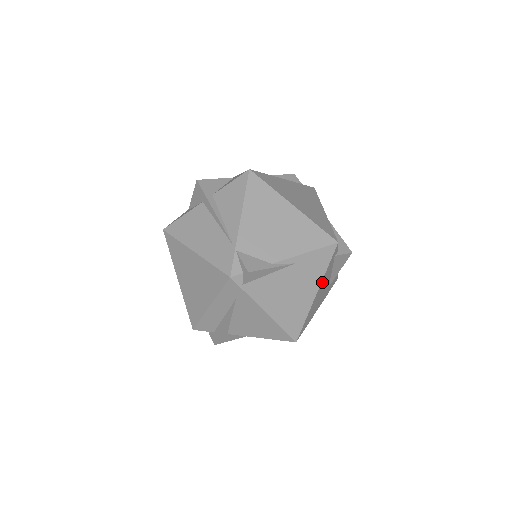
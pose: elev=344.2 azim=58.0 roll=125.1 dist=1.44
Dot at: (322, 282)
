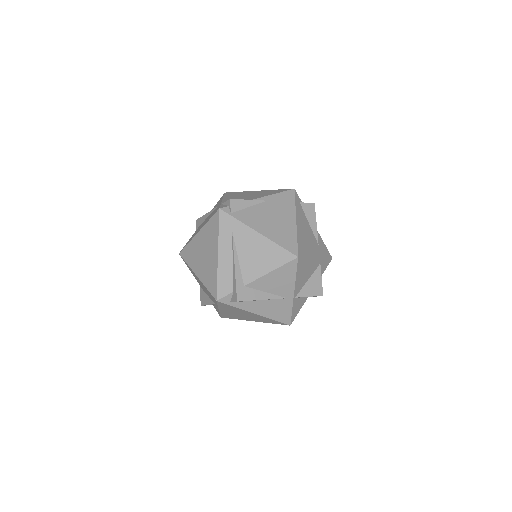
Dot at: (298, 216)
